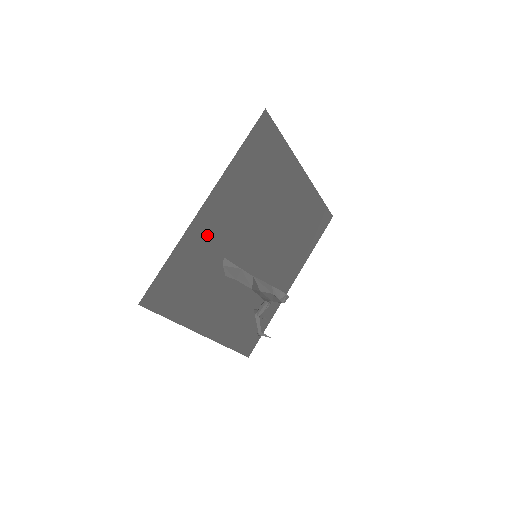
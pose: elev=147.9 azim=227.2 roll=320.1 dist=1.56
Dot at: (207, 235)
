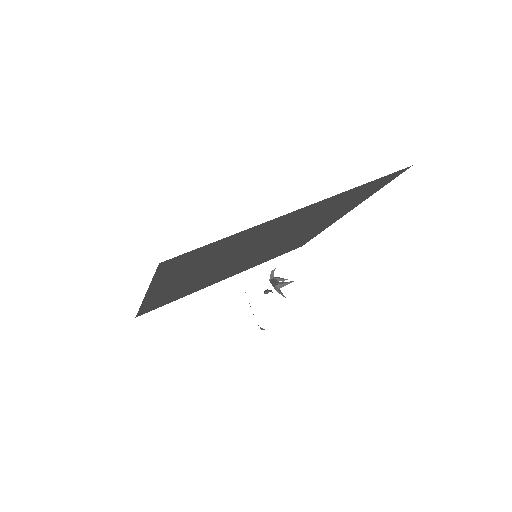
Dot at: (171, 290)
